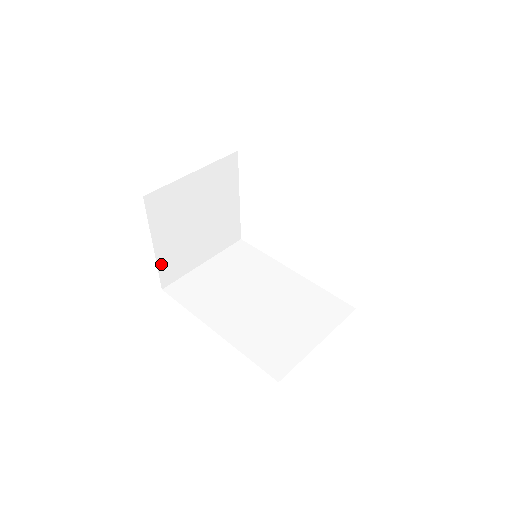
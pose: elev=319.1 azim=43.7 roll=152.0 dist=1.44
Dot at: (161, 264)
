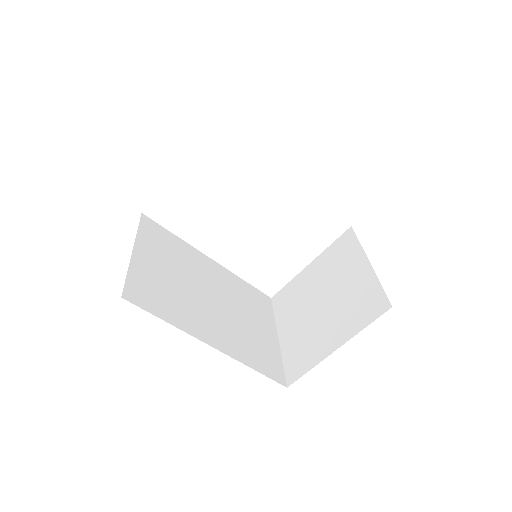
Dot at: occluded
